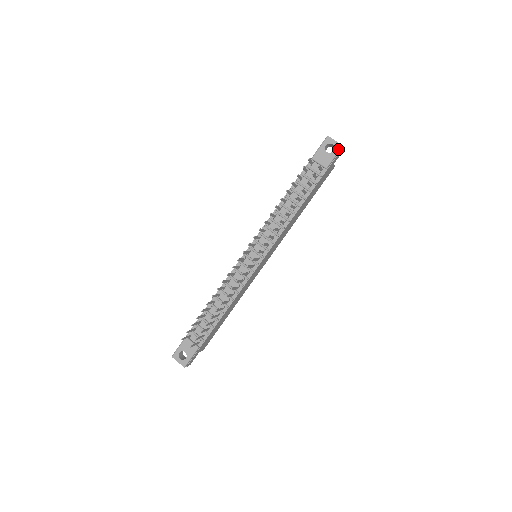
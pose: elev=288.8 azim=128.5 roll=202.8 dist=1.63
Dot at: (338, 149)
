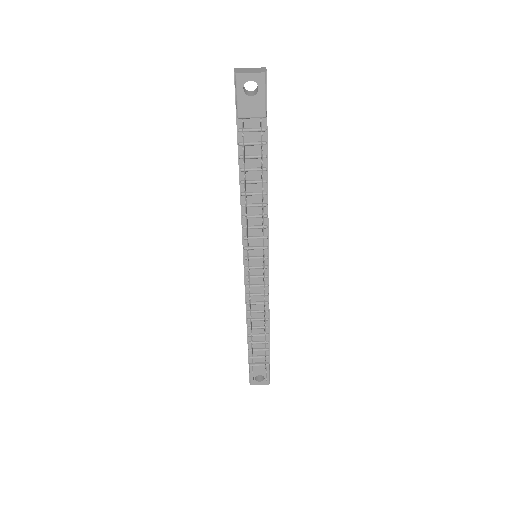
Dot at: (263, 82)
